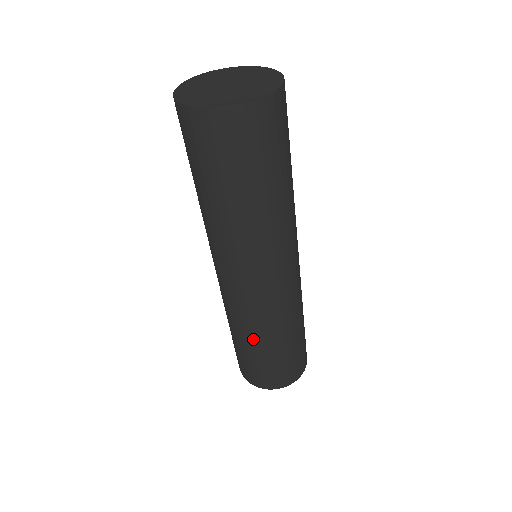
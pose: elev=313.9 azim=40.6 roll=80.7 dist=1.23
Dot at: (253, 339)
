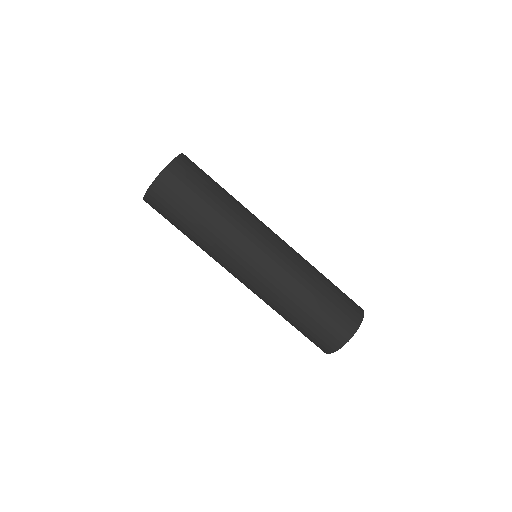
Dot at: (287, 310)
